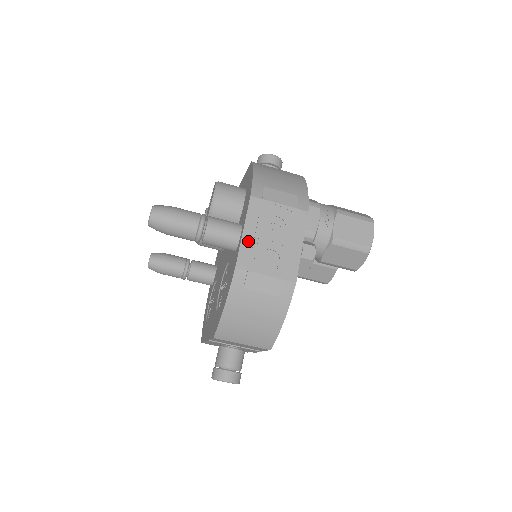
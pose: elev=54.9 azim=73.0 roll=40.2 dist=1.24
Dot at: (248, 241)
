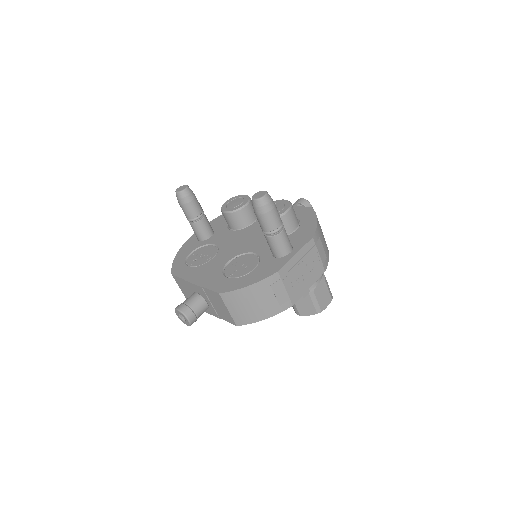
Dot at: (293, 262)
